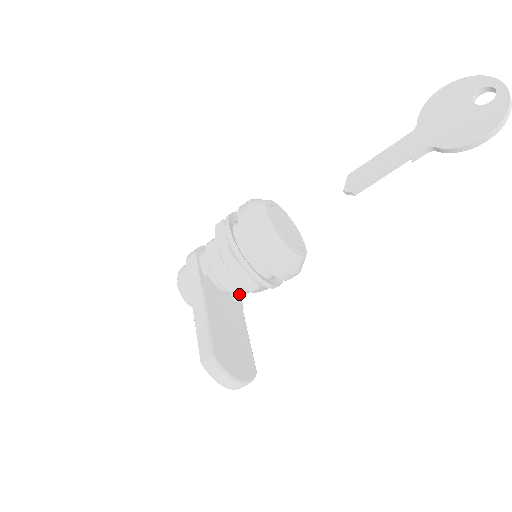
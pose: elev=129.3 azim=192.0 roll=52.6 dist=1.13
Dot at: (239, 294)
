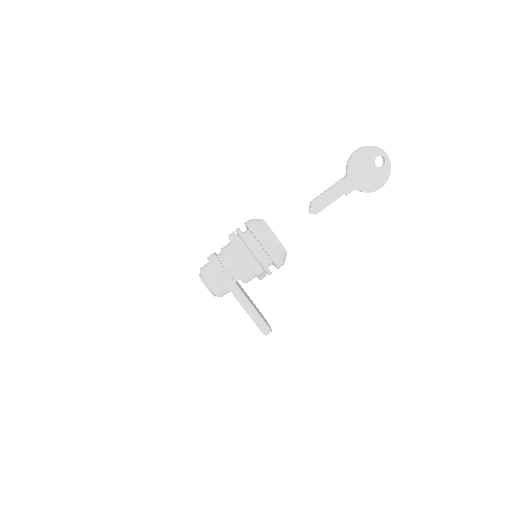
Dot at: occluded
